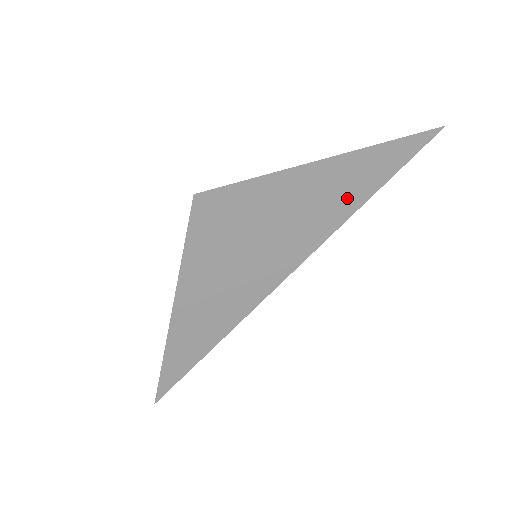
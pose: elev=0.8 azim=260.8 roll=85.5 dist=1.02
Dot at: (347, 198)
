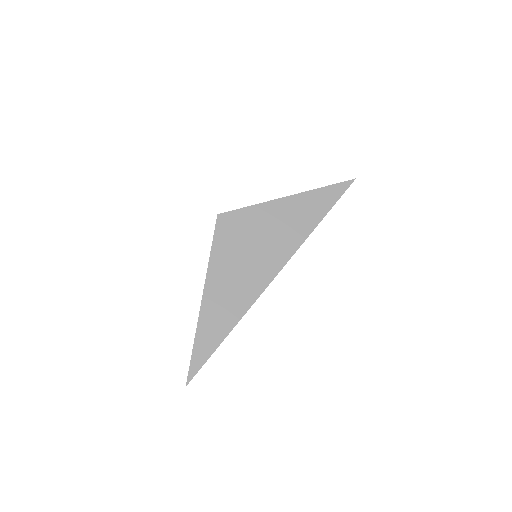
Dot at: (308, 219)
